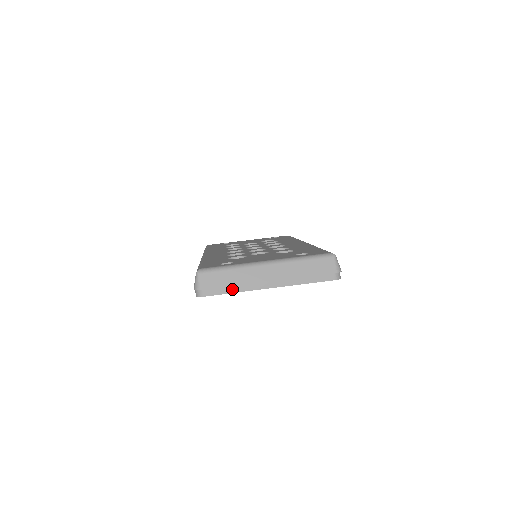
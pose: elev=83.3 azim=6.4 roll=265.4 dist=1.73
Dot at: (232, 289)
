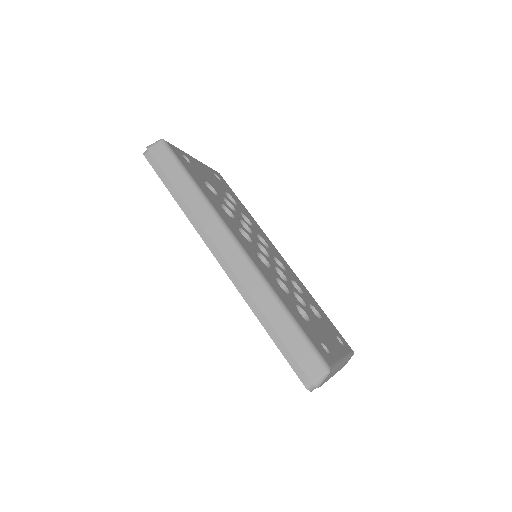
Dot at: occluded
